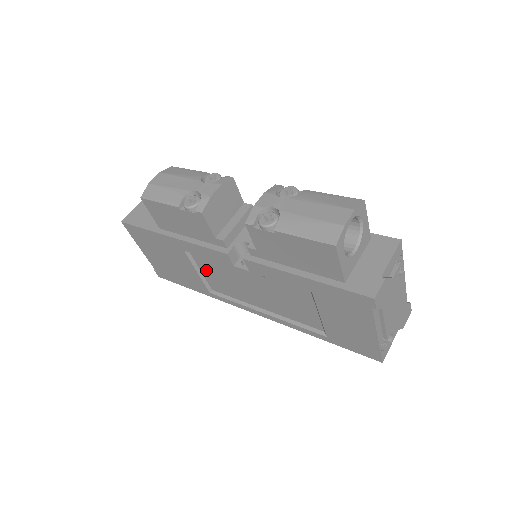
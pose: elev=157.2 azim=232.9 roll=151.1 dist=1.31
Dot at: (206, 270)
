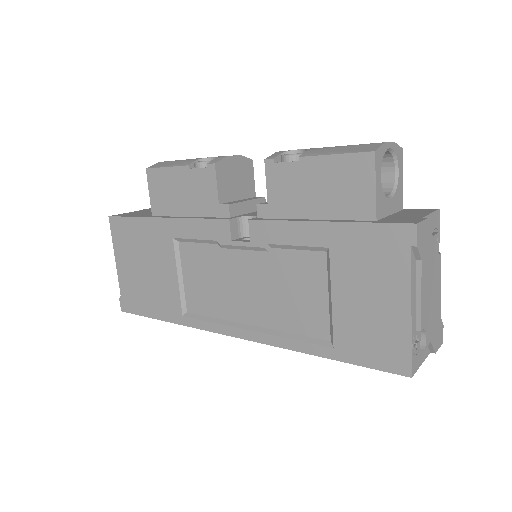
Dot at: (190, 271)
